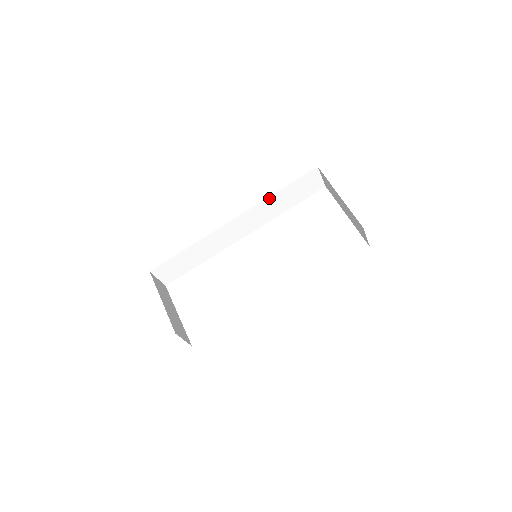
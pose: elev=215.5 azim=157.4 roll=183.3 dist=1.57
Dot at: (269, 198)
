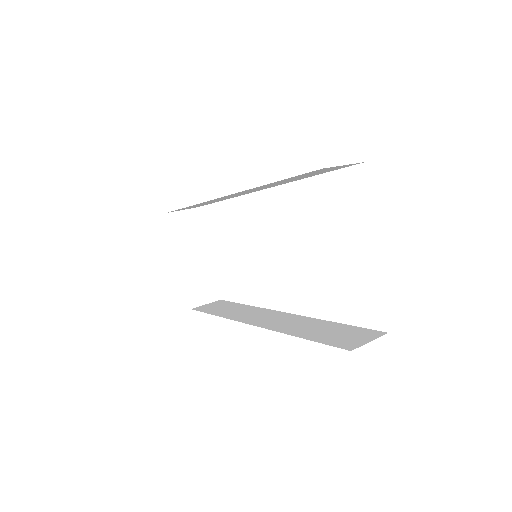
Dot at: (260, 186)
